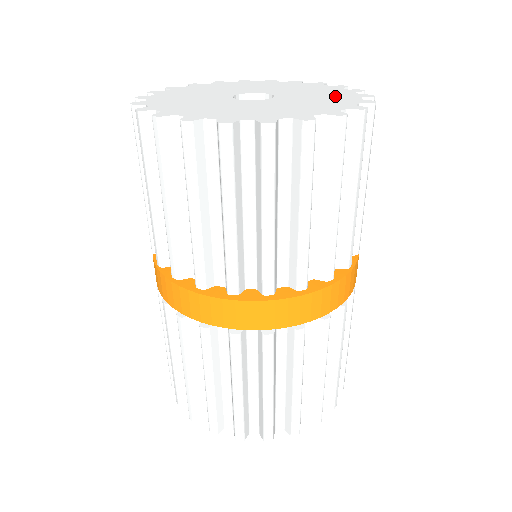
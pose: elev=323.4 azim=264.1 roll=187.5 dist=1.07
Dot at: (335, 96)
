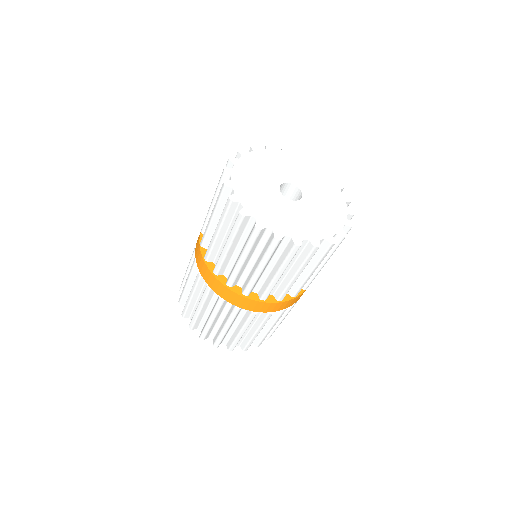
Dot at: (318, 226)
